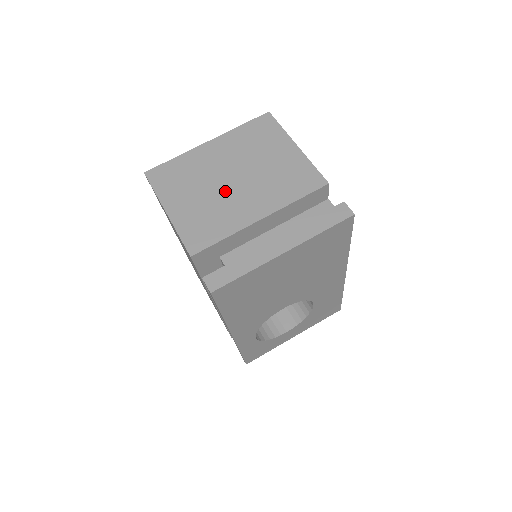
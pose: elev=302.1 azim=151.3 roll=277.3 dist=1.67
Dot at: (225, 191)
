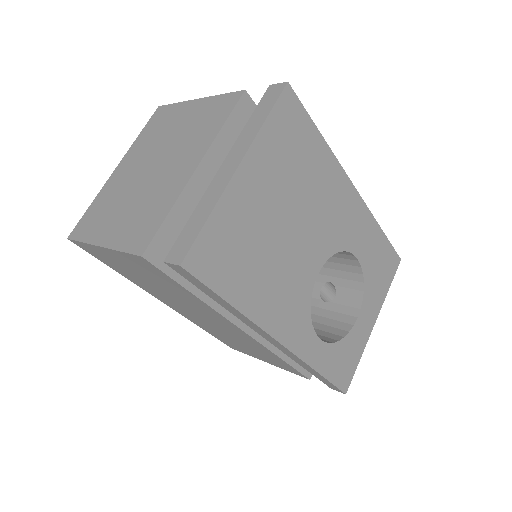
Dot at: (149, 182)
